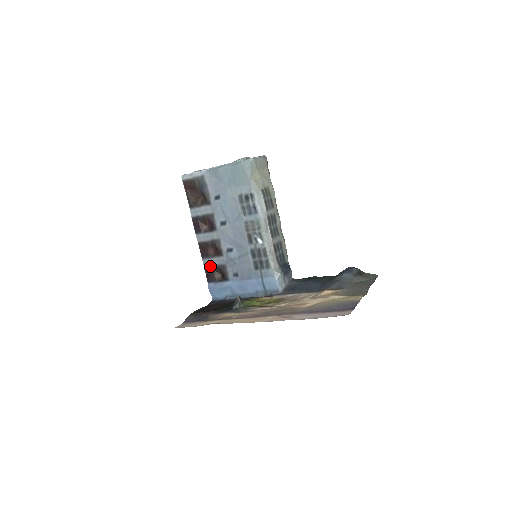
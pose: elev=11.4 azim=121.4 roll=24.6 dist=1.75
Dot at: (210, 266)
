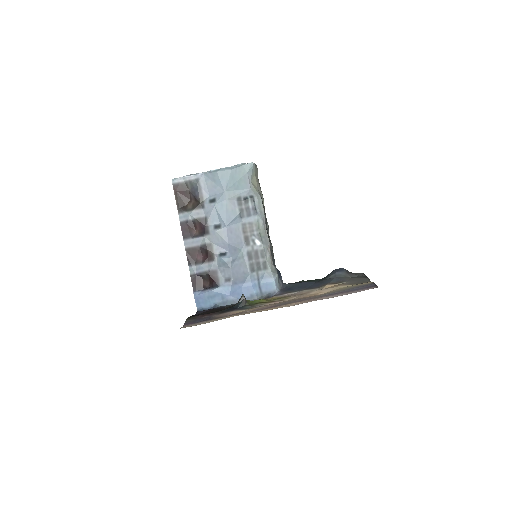
Dot at: (198, 273)
